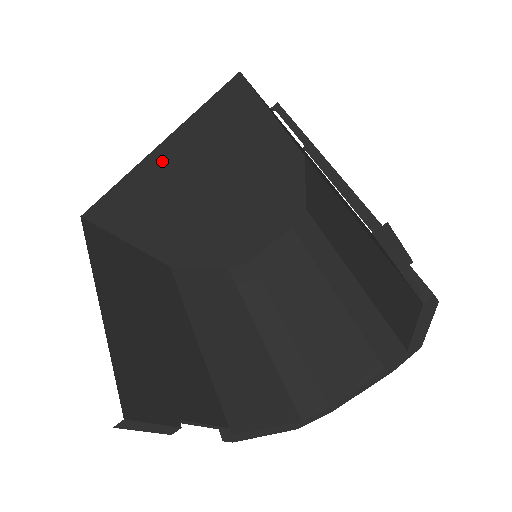
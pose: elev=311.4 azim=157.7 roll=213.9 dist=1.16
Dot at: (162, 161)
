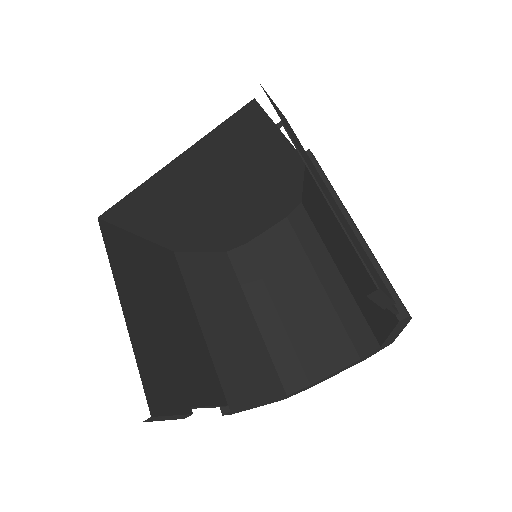
Dot at: (175, 172)
